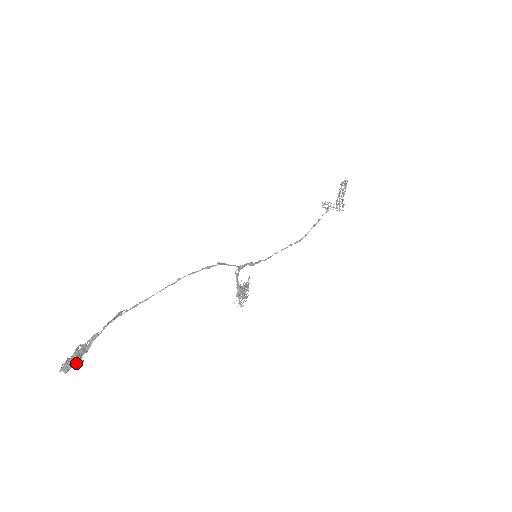
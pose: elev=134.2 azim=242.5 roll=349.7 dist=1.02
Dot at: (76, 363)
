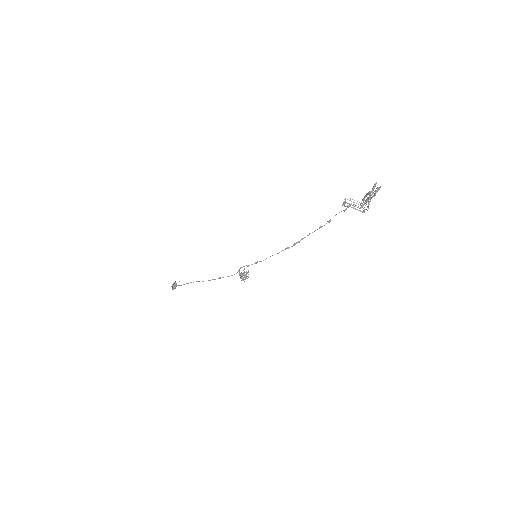
Dot at: occluded
